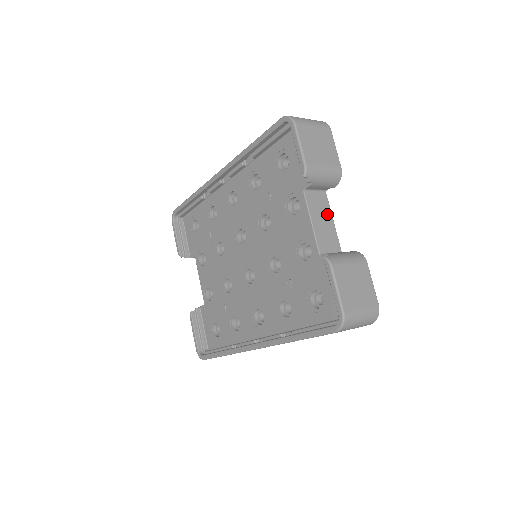
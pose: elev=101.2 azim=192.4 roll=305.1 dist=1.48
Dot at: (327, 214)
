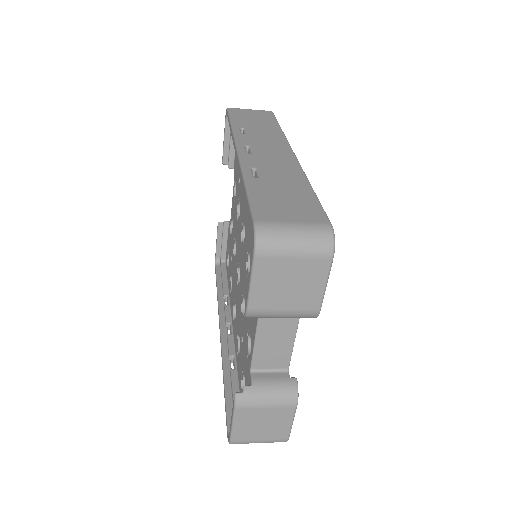
Dot at: (288, 332)
